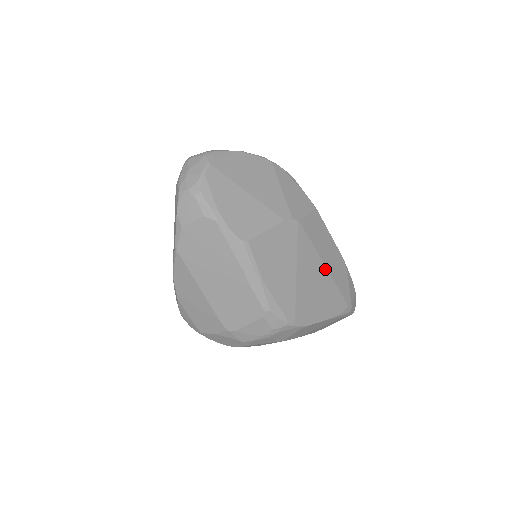
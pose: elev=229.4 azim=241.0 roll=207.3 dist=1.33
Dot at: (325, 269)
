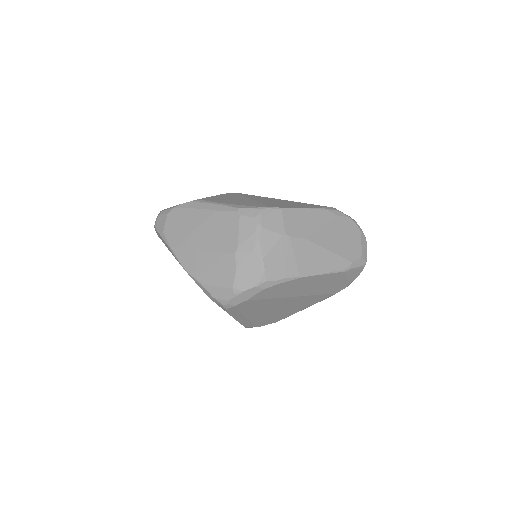
Dot at: (282, 200)
